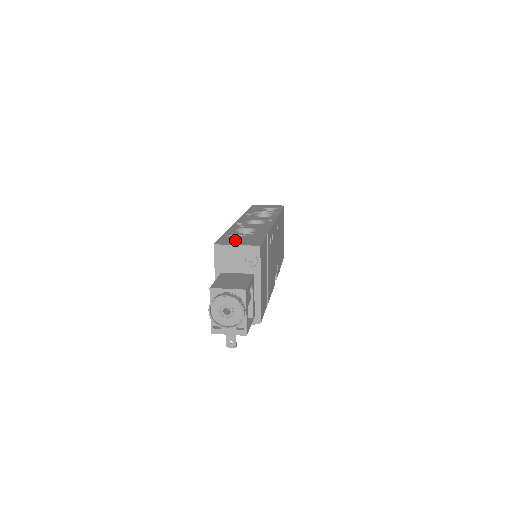
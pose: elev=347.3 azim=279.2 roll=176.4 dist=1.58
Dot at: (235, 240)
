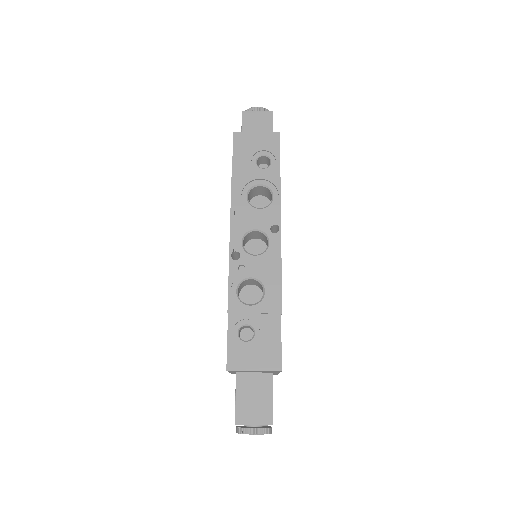
Dot at: (248, 350)
